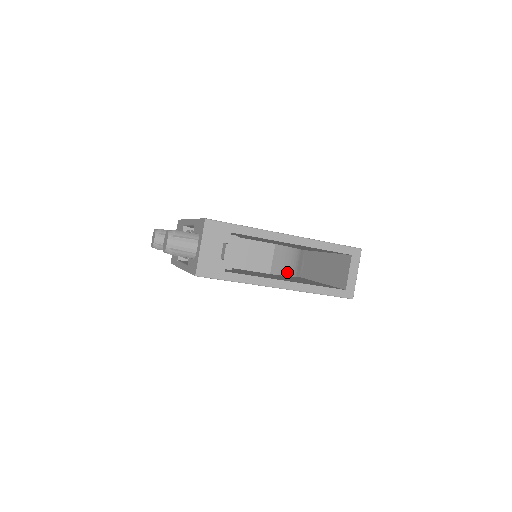
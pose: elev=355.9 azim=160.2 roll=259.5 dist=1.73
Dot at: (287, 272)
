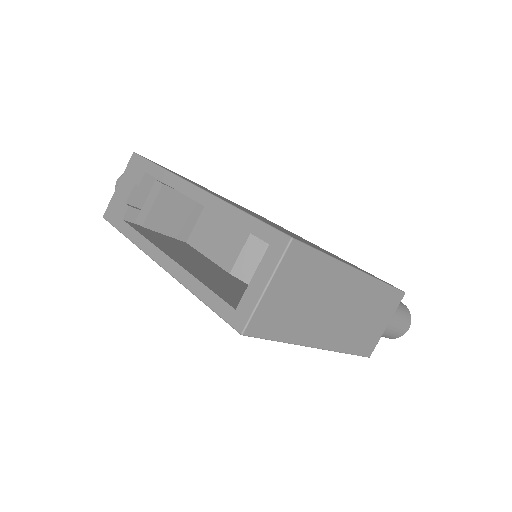
Dot at: occluded
